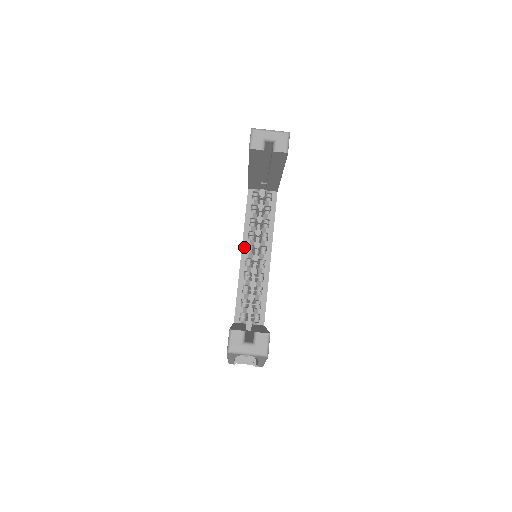
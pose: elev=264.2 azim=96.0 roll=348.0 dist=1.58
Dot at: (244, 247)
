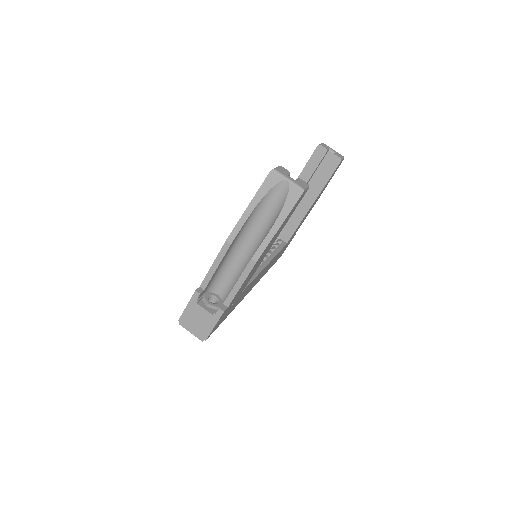
Dot at: occluded
